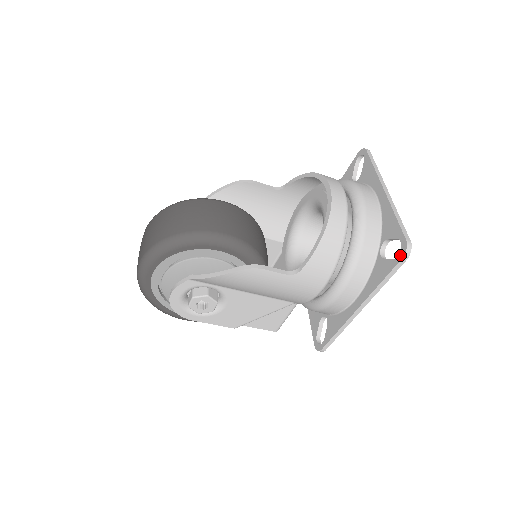
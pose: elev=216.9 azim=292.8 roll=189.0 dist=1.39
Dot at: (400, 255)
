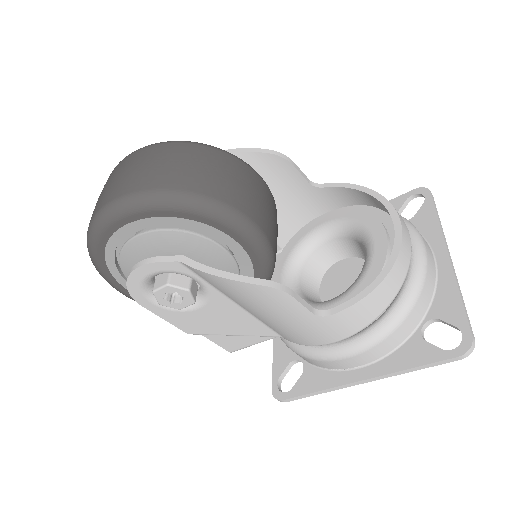
Dot at: (457, 350)
